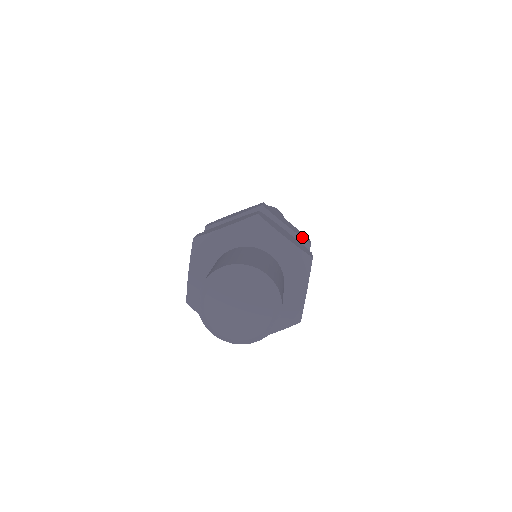
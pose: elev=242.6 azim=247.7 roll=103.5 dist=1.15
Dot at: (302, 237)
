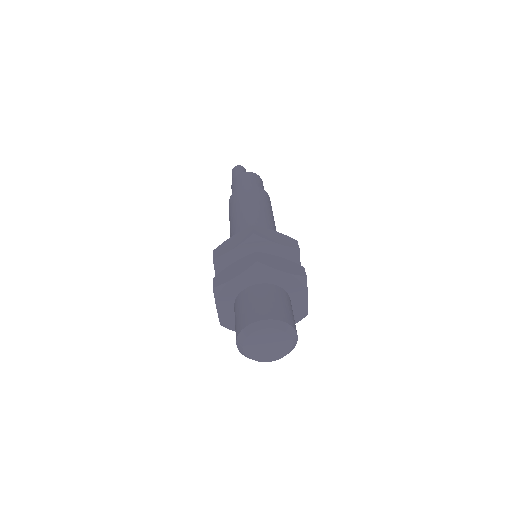
Dot at: occluded
